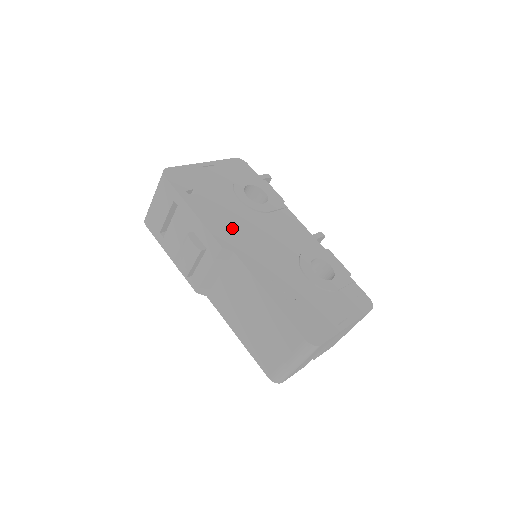
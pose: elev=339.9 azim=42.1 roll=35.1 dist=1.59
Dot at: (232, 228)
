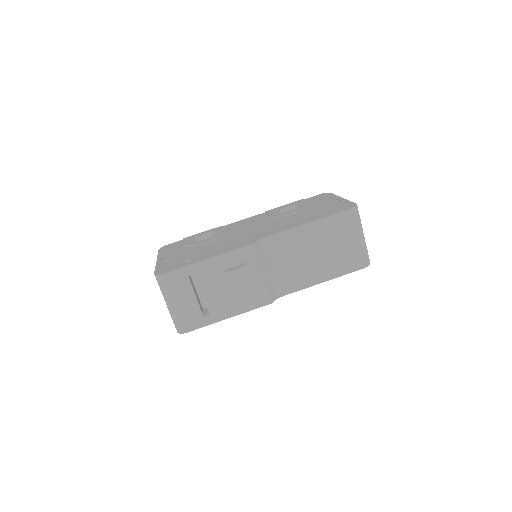
Dot at: (235, 242)
